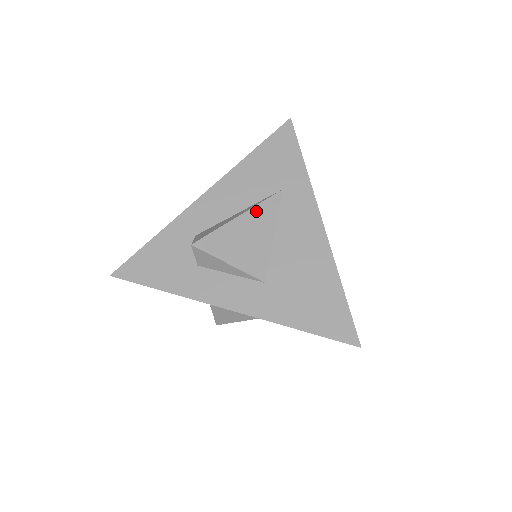
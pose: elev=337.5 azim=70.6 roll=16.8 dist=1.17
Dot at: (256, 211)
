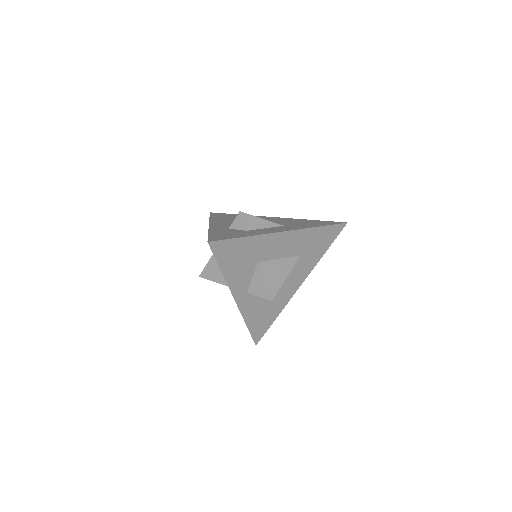
Dot at: occluded
